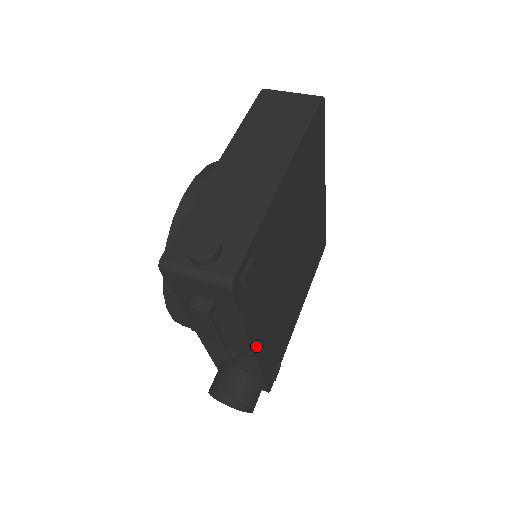
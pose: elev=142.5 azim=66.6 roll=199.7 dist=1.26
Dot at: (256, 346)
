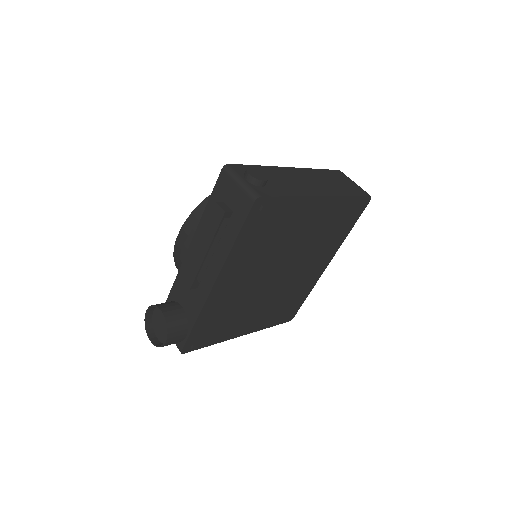
Dot at: (218, 283)
